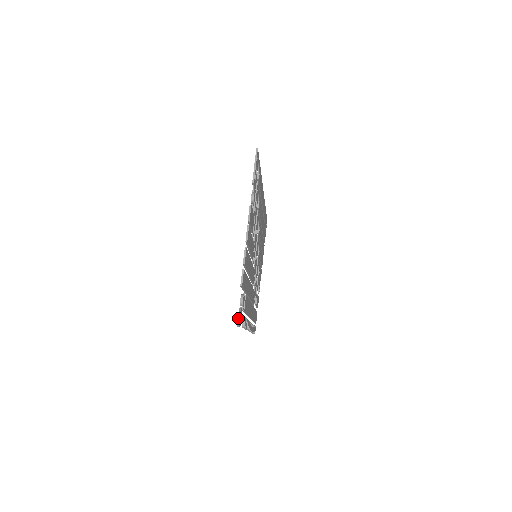
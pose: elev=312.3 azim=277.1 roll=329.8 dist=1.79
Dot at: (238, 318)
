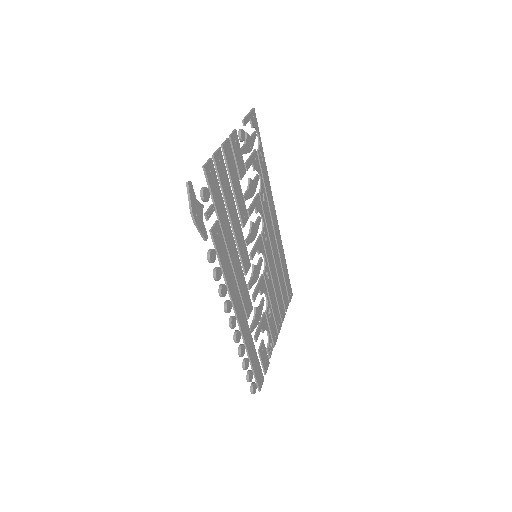
Dot at: (191, 193)
